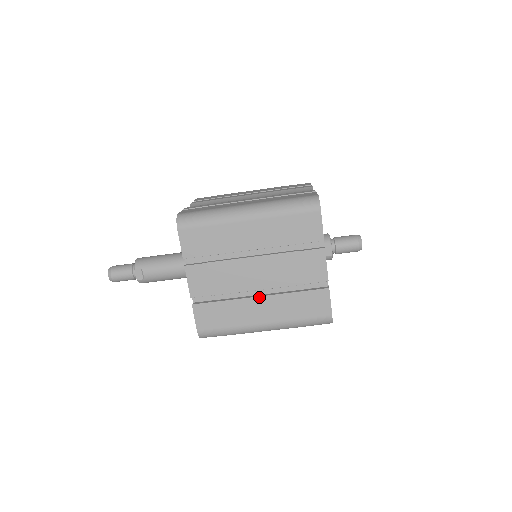
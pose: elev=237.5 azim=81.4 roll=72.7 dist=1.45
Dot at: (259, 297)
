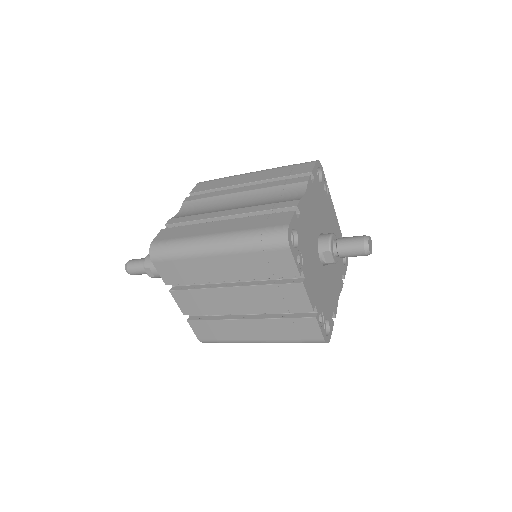
Dot at: (246, 319)
